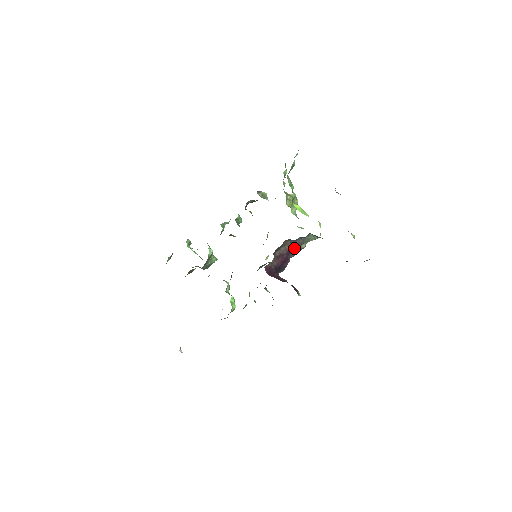
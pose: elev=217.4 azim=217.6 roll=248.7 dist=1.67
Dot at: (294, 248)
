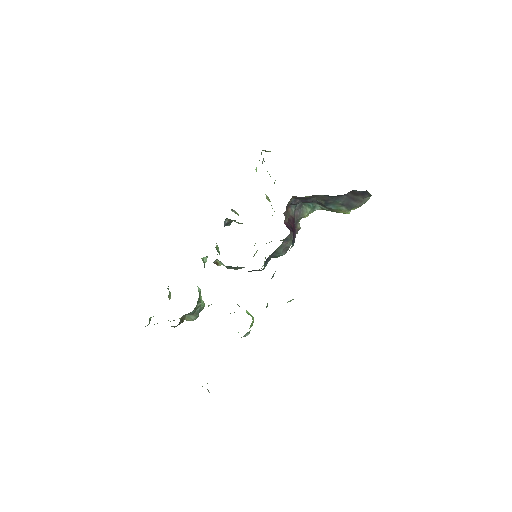
Dot at: occluded
